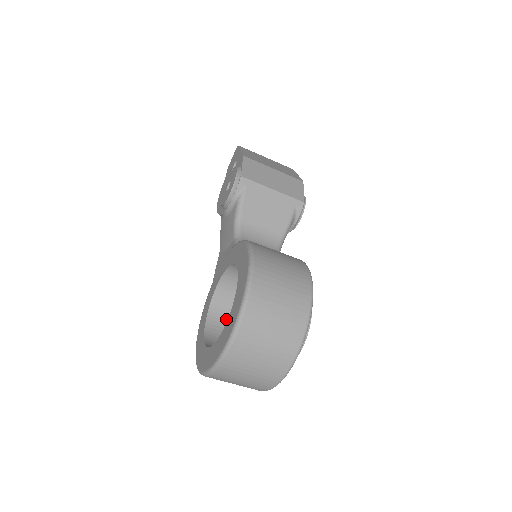
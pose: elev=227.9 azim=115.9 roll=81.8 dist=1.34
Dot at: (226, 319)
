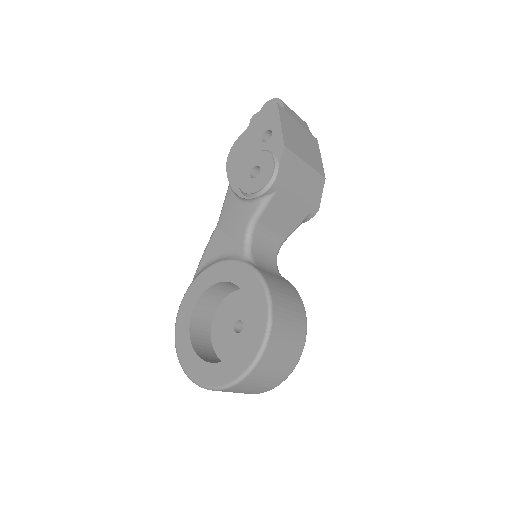
Dot at: (210, 307)
